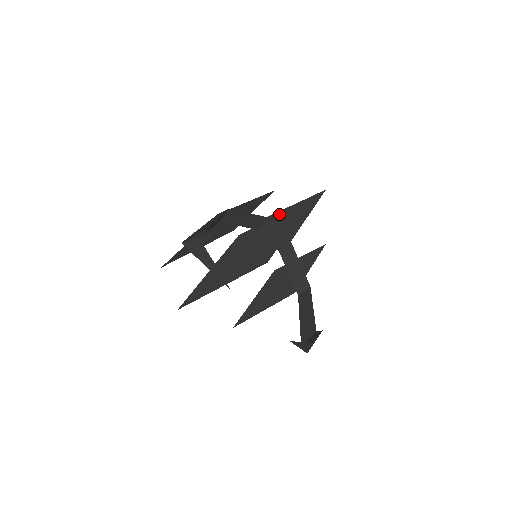
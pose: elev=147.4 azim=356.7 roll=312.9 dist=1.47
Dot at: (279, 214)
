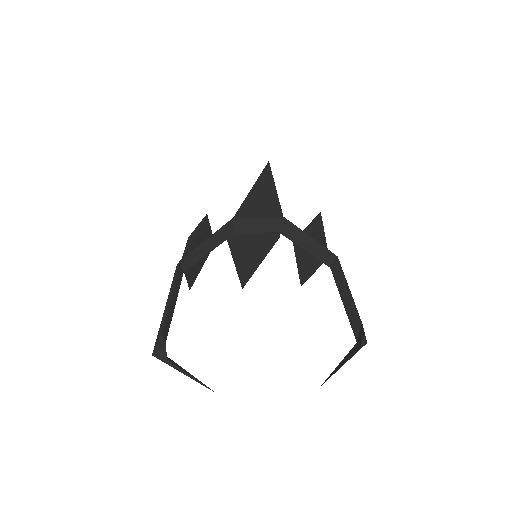
Dot at: (243, 208)
